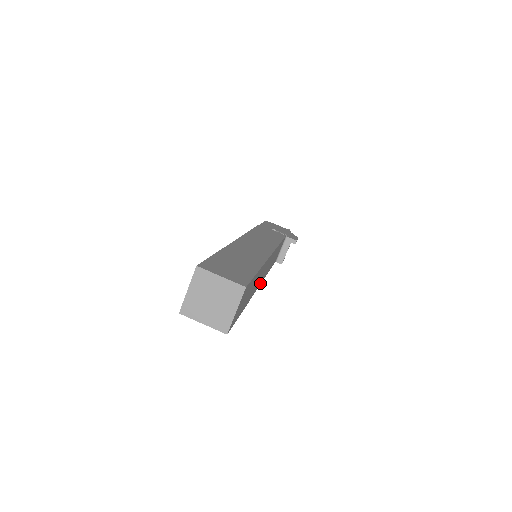
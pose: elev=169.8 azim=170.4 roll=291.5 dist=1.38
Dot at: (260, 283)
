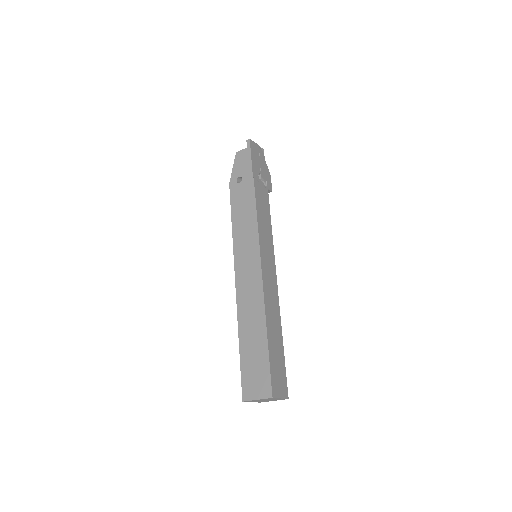
Dot at: occluded
